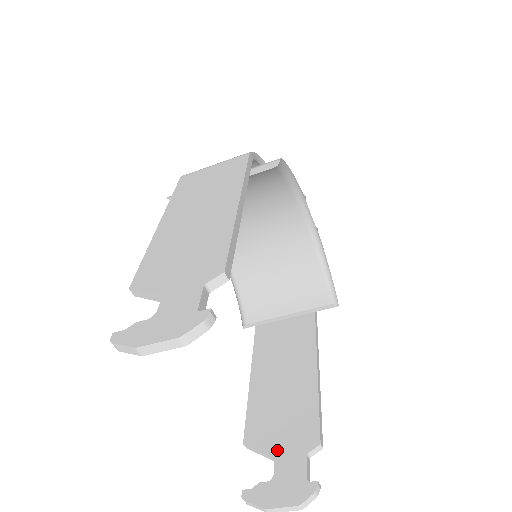
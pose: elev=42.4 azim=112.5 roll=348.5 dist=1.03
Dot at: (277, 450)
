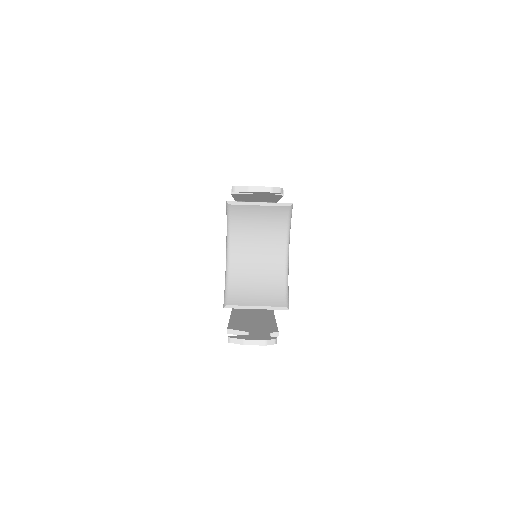
Dot at: (251, 331)
